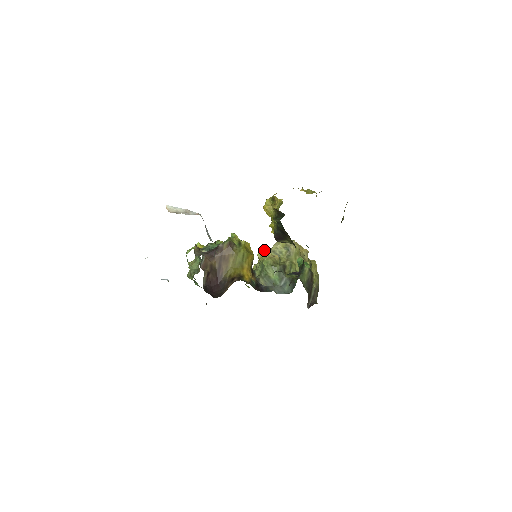
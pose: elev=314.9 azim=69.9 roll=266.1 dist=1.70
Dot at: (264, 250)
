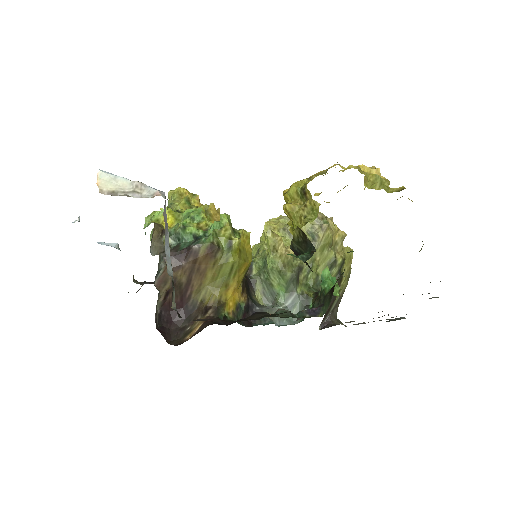
Dot at: (273, 238)
